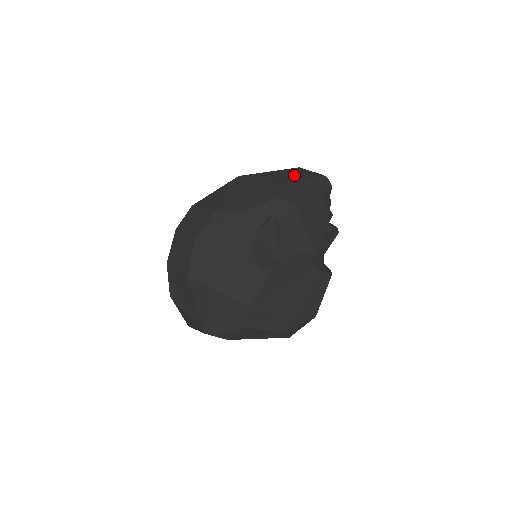
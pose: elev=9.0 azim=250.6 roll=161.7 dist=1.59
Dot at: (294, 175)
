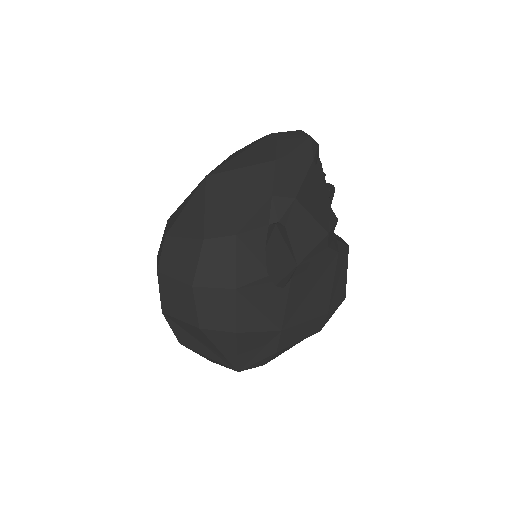
Dot at: (275, 153)
